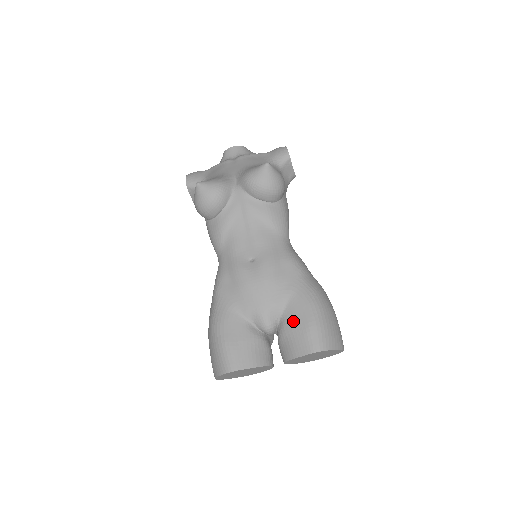
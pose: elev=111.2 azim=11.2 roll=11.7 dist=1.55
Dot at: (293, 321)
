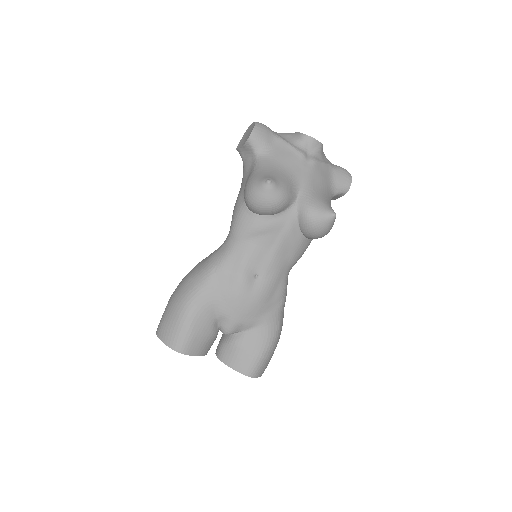
Dot at: (250, 344)
